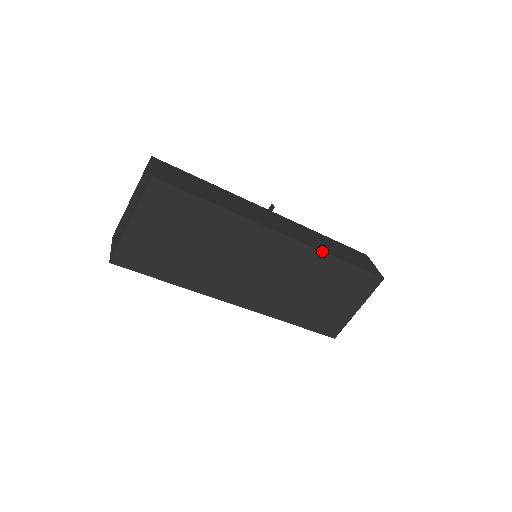
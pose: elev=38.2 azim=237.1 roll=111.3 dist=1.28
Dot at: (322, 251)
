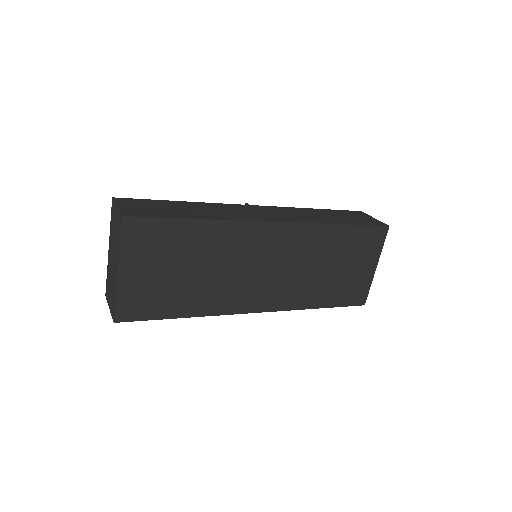
Dot at: (320, 223)
